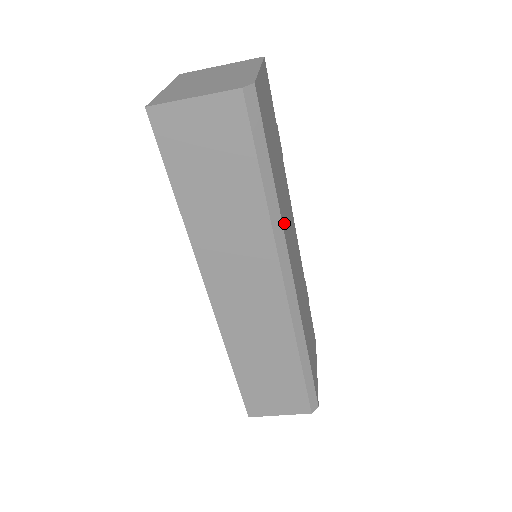
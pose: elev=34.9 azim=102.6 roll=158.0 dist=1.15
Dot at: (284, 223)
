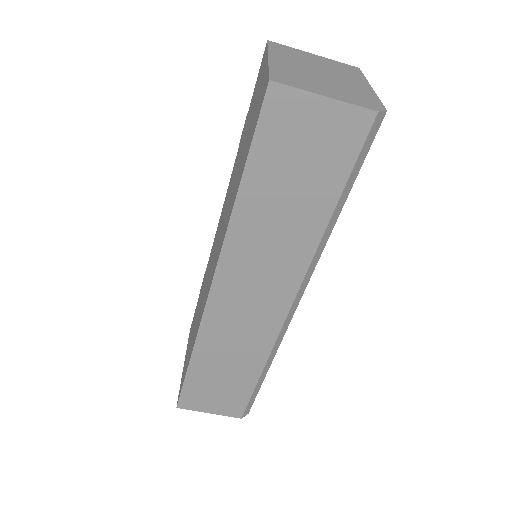
Dot at: occluded
